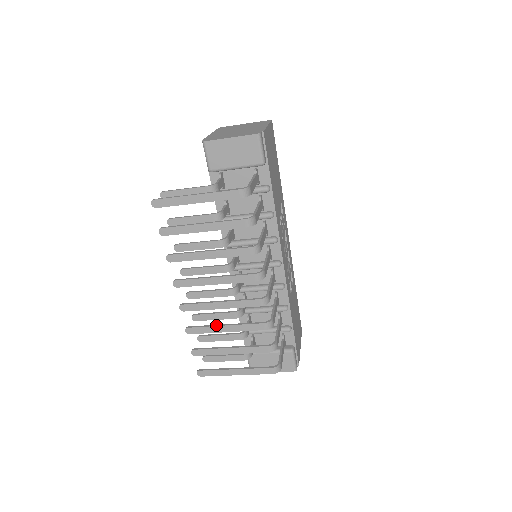
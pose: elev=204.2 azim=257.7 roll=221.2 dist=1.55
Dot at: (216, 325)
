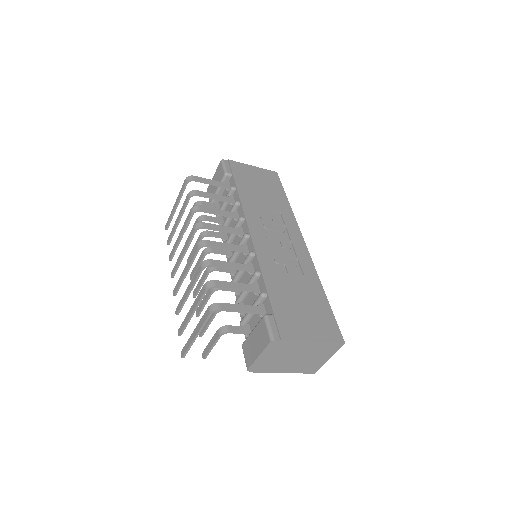
Dot at: (186, 292)
